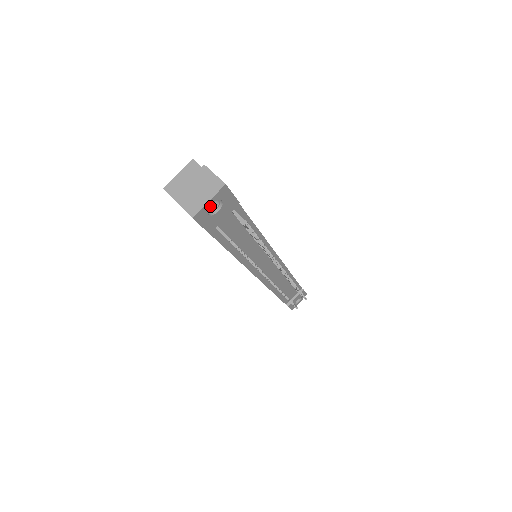
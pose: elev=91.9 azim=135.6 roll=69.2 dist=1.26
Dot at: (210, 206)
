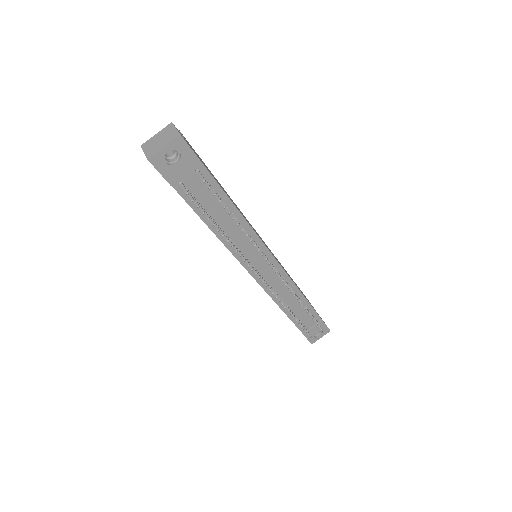
Dot at: (172, 159)
